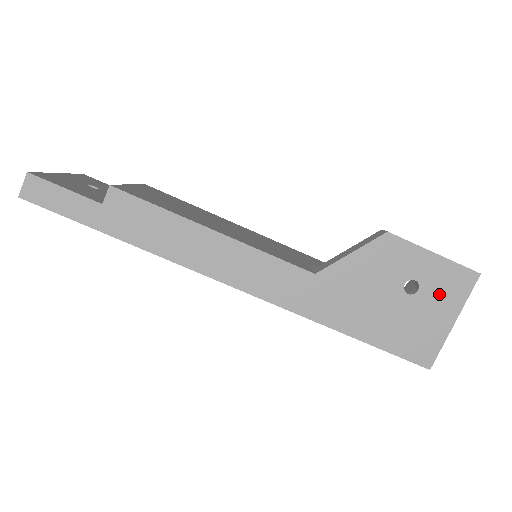
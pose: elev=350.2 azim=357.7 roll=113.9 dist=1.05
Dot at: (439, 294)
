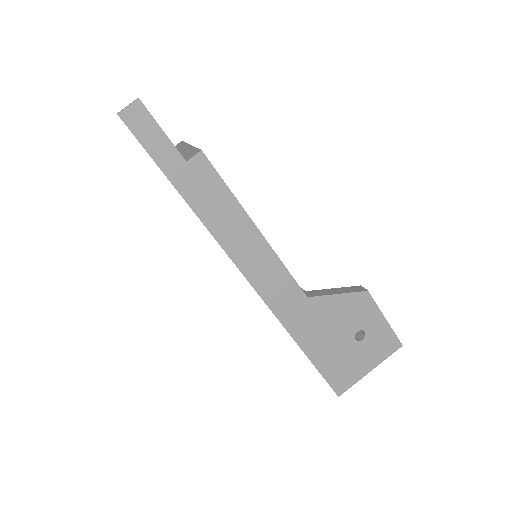
Dot at: (373, 348)
